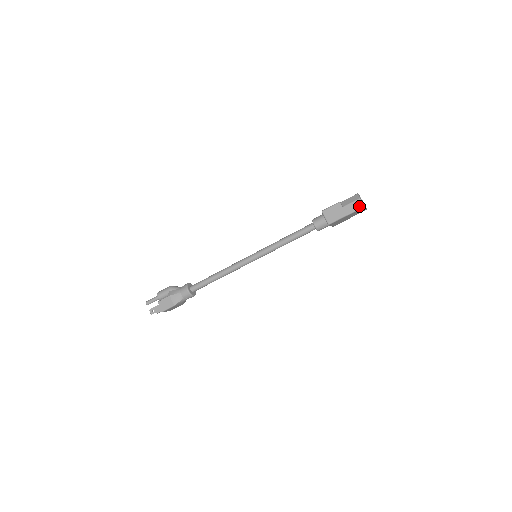
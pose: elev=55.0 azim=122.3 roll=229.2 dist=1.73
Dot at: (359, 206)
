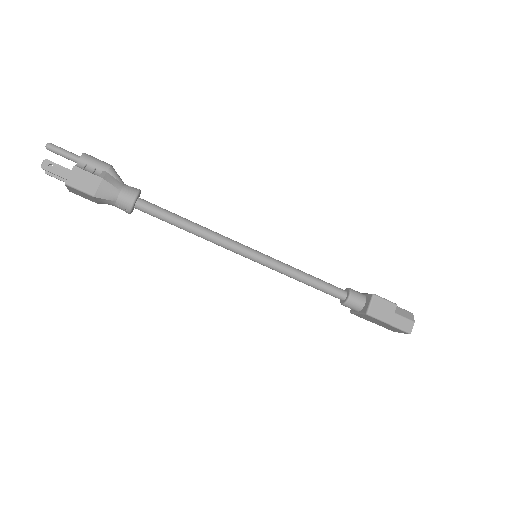
Dot at: (407, 328)
